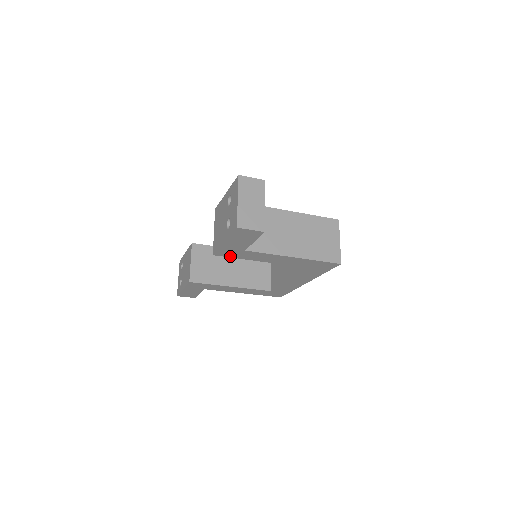
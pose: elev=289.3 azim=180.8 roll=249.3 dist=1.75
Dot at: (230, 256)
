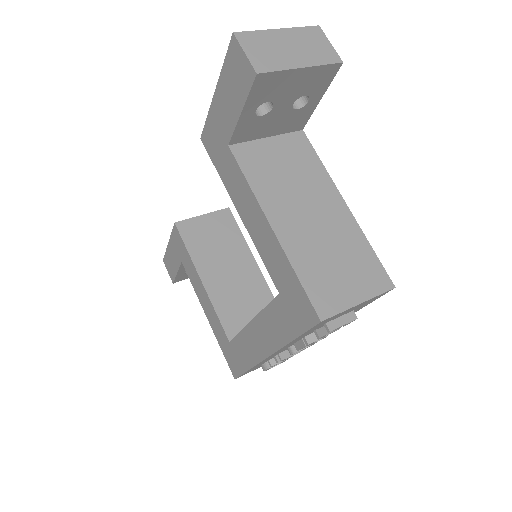
Dot at: (214, 158)
